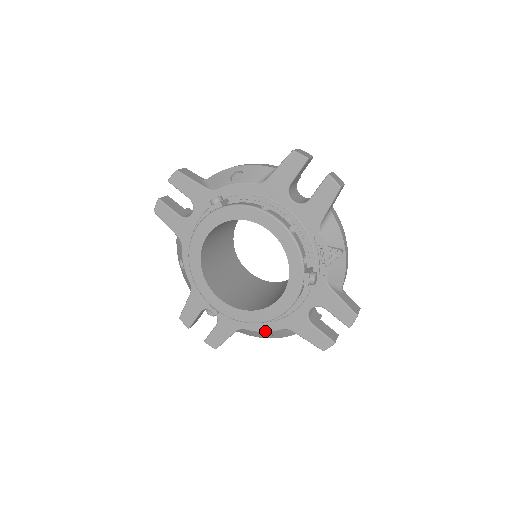
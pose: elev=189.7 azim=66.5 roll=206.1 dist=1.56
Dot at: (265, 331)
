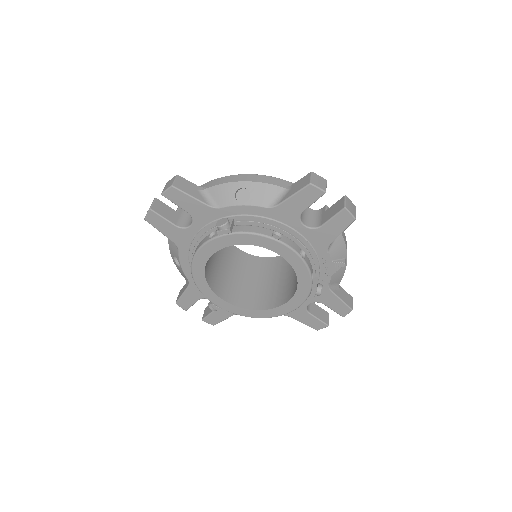
Dot at: occluded
